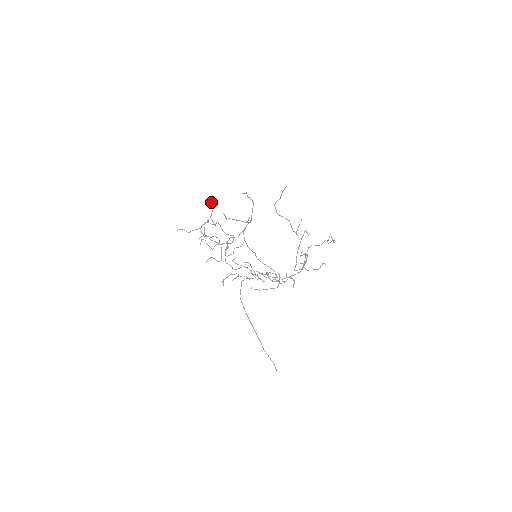
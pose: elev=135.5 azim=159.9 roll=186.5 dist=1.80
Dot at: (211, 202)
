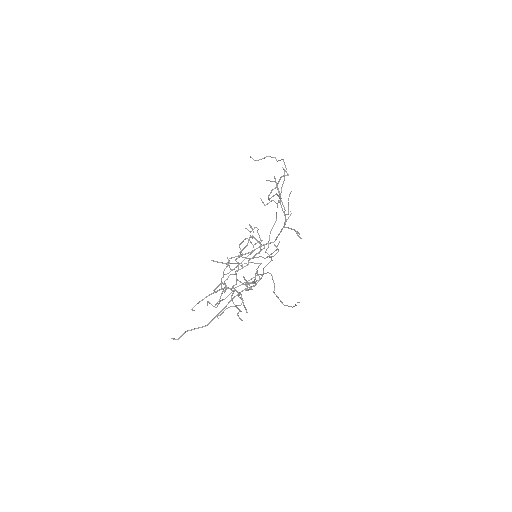
Dot at: occluded
